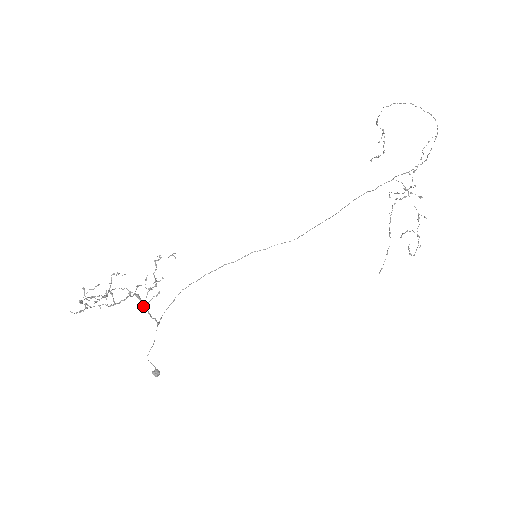
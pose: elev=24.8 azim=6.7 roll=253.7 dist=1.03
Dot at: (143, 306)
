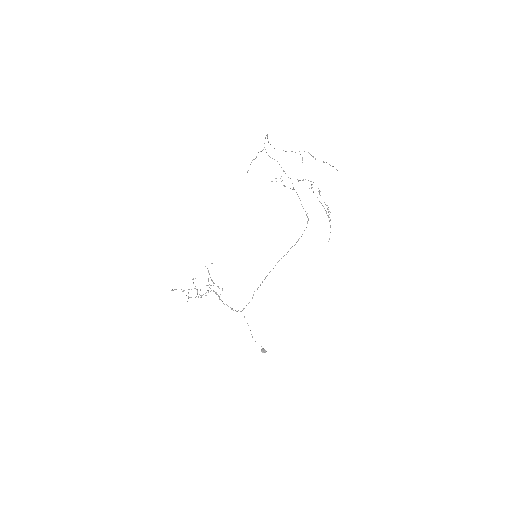
Dot at: (219, 298)
